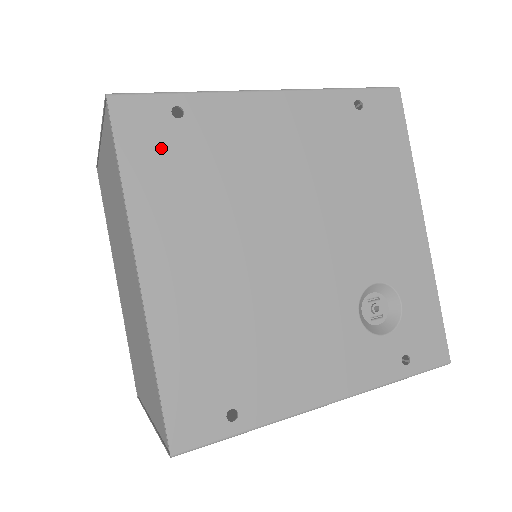
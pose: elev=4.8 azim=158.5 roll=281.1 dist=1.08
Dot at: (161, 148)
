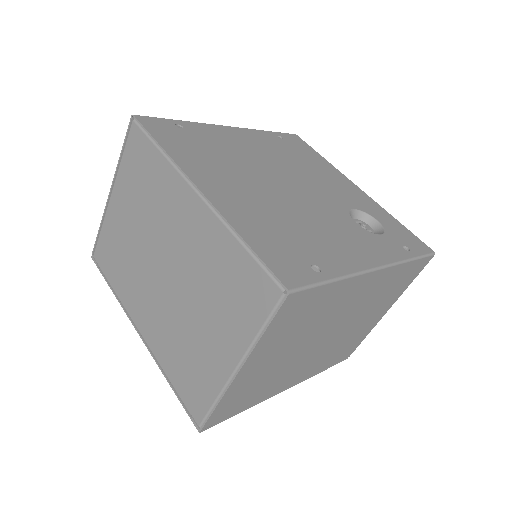
Dot at: (178, 138)
